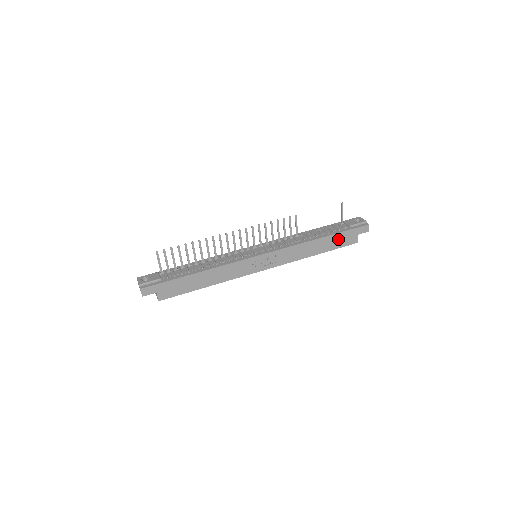
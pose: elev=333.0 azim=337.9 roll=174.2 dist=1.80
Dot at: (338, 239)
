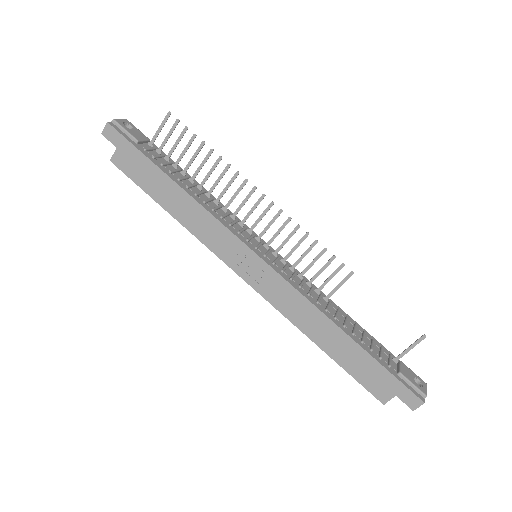
Dot at: (365, 365)
